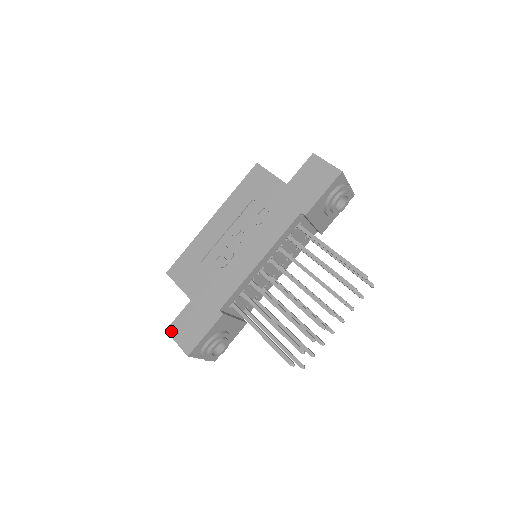
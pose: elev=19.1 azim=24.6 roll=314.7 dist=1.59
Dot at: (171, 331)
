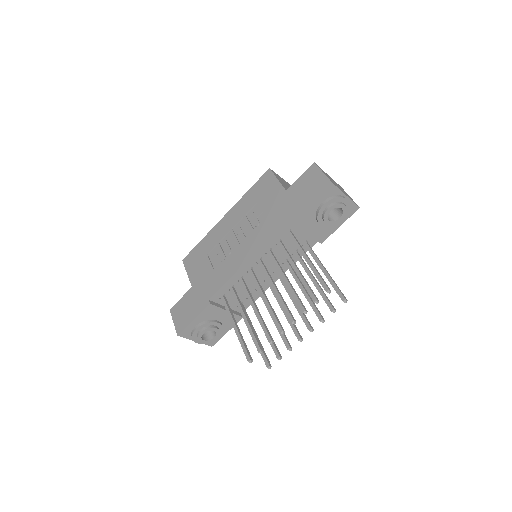
Dot at: (172, 311)
